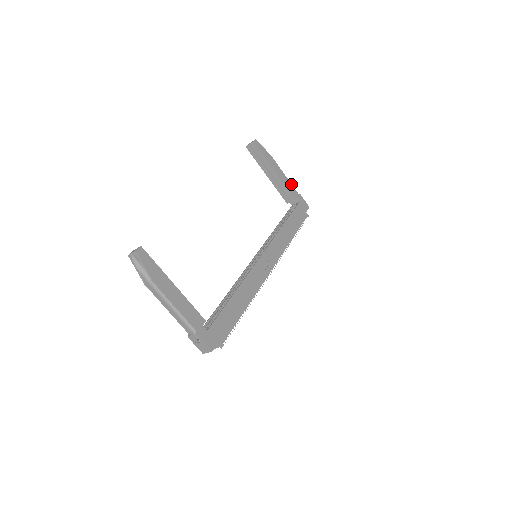
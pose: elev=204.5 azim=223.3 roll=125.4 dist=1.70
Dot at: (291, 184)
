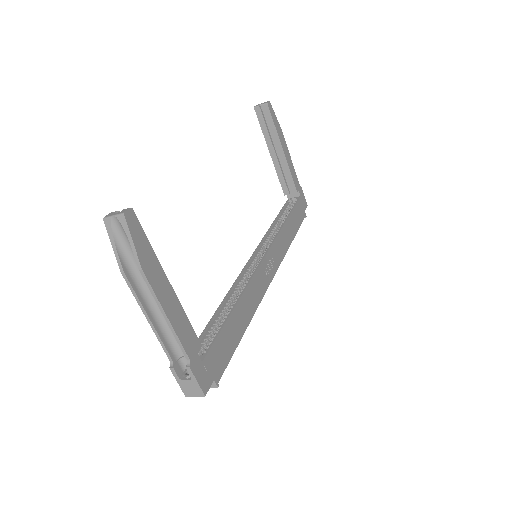
Dot at: occluded
